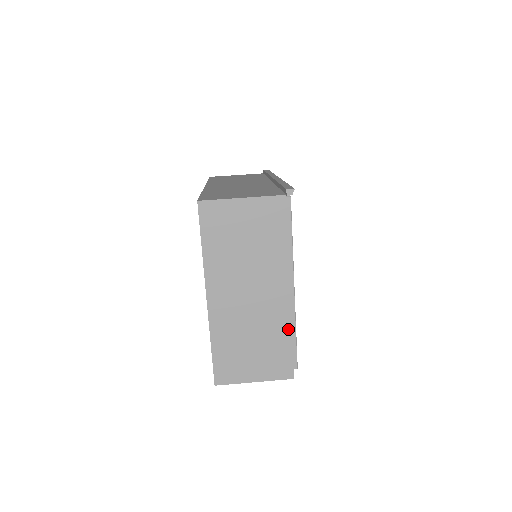
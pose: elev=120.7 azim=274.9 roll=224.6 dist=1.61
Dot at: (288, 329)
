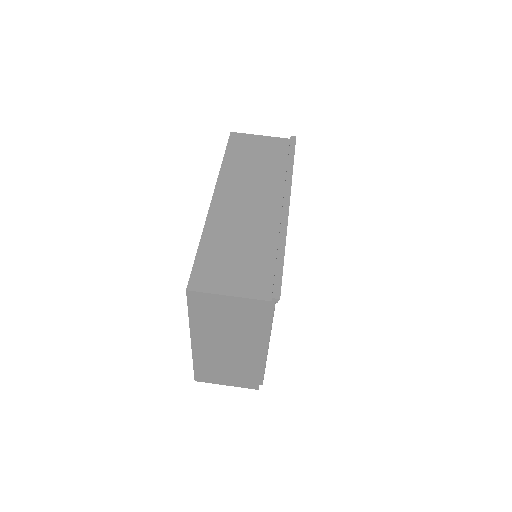
Dot at: (258, 368)
